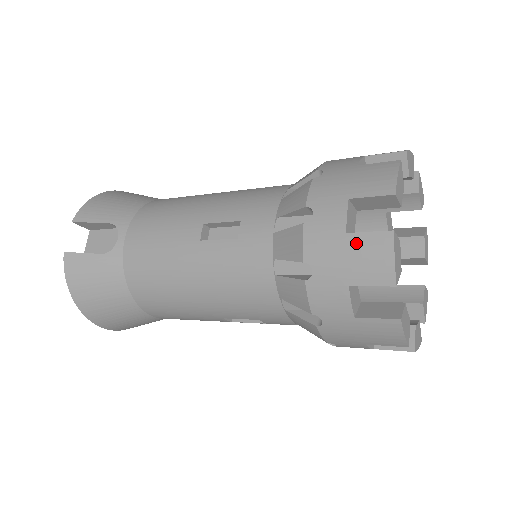
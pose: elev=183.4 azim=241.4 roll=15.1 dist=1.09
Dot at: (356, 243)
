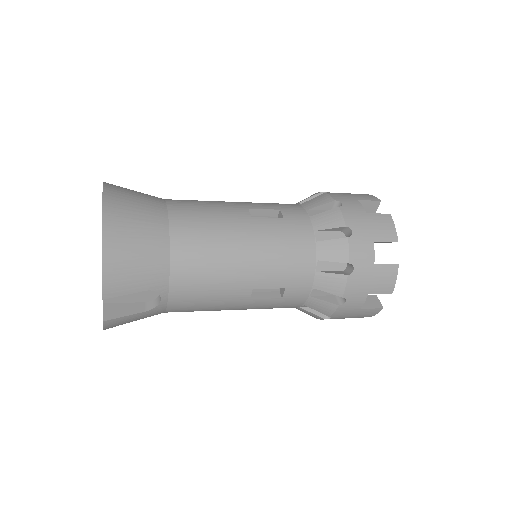
Dot at: (363, 312)
